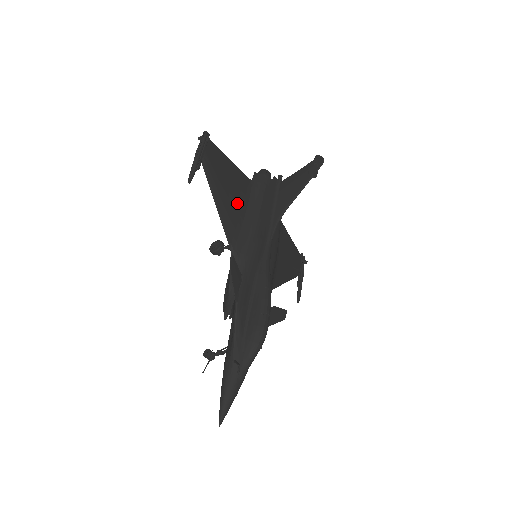
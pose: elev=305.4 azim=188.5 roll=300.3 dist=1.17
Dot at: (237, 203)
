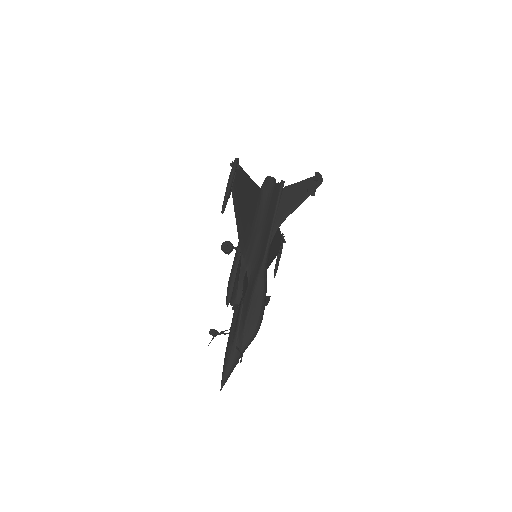
Dot at: (250, 217)
